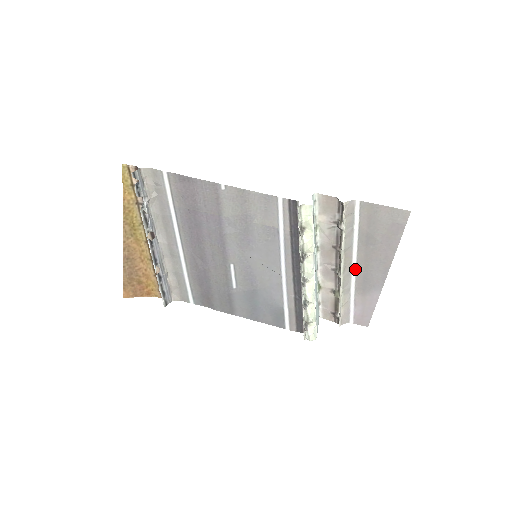
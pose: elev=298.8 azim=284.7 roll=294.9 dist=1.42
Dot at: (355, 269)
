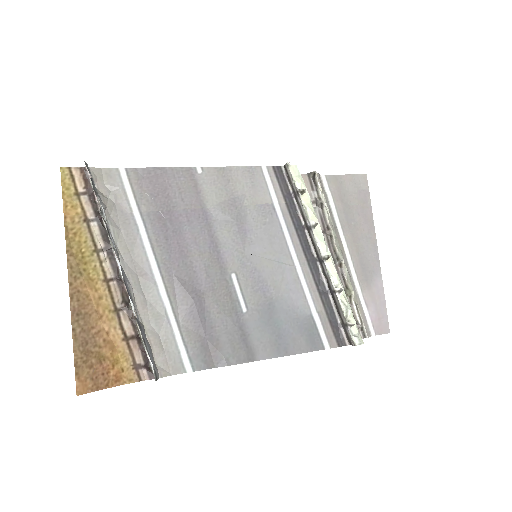
Dot at: (349, 256)
